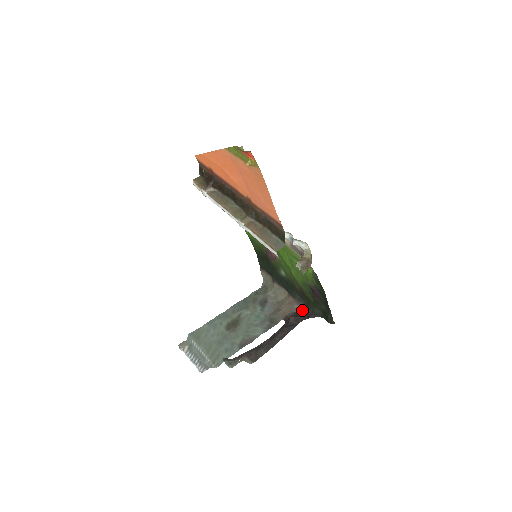
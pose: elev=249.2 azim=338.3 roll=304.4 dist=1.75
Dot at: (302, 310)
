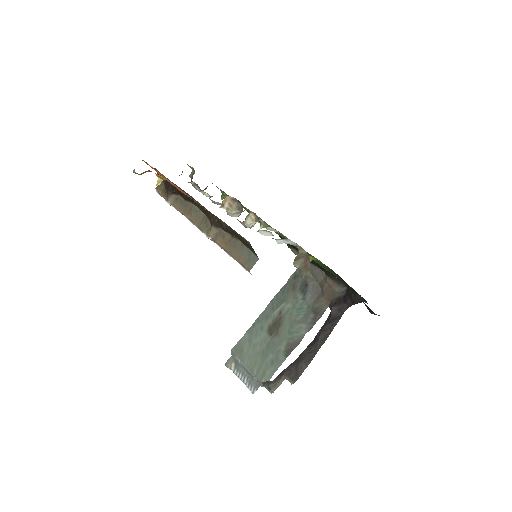
Dot at: (345, 293)
